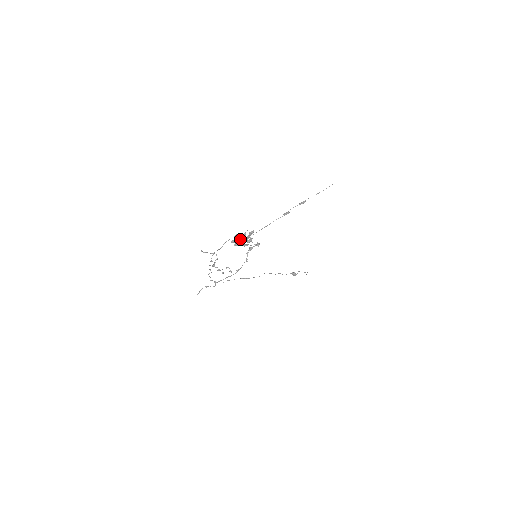
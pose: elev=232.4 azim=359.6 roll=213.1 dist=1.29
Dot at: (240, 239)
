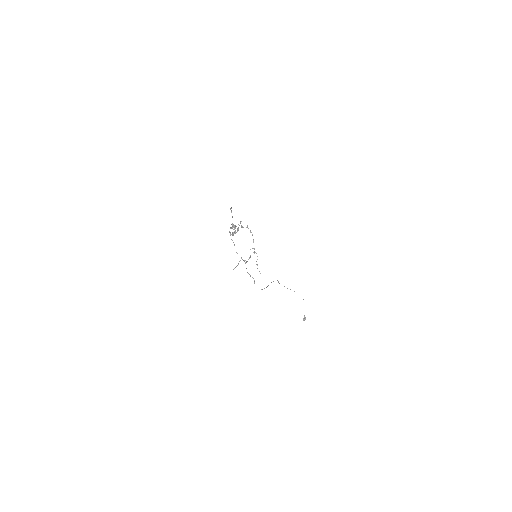
Dot at: (234, 233)
